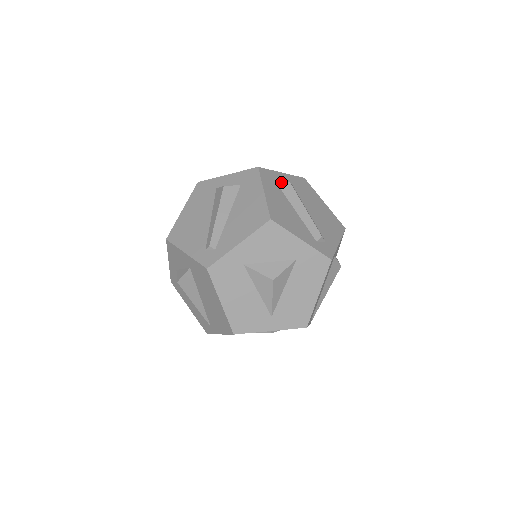
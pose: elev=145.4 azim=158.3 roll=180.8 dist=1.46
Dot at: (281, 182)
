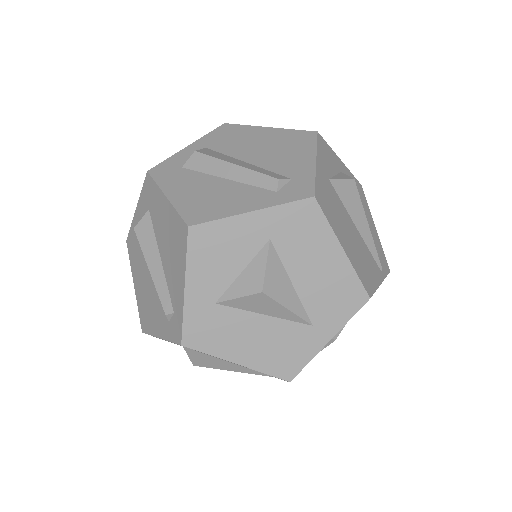
Dot at: (186, 161)
